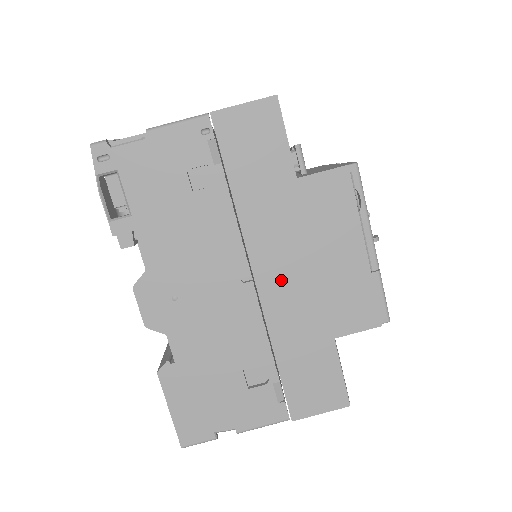
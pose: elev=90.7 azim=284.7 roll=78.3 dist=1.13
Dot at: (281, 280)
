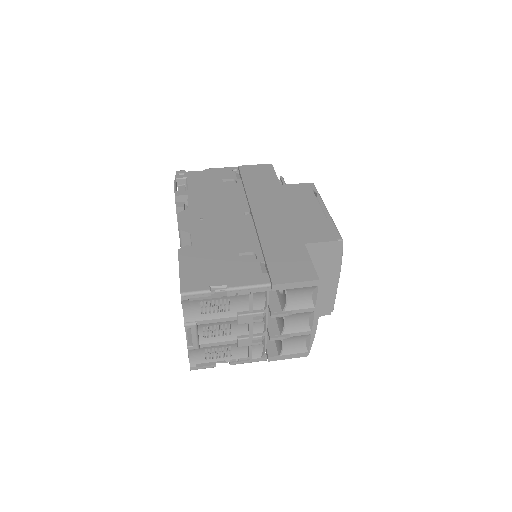
Dot at: (269, 217)
